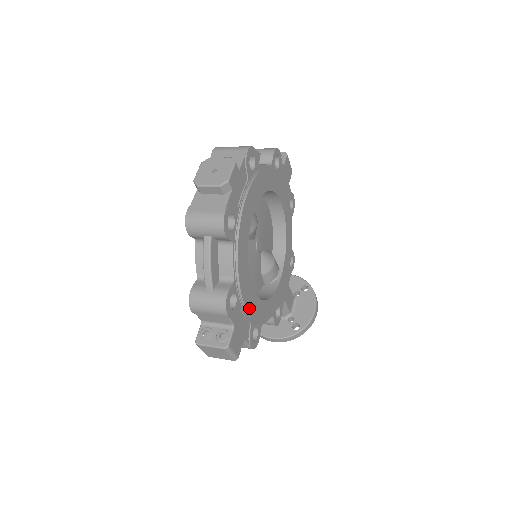
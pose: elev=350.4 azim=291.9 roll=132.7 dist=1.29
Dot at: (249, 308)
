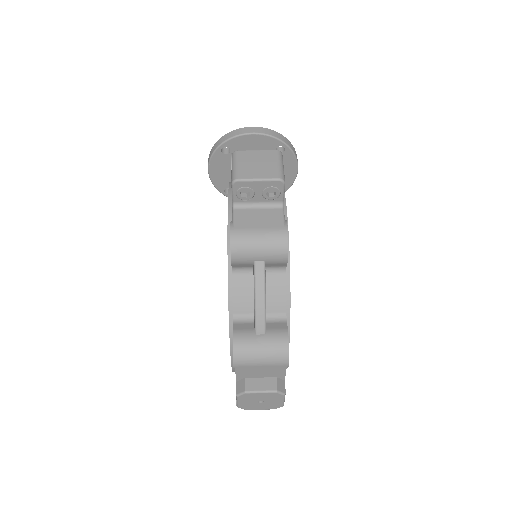
Dot at: occluded
